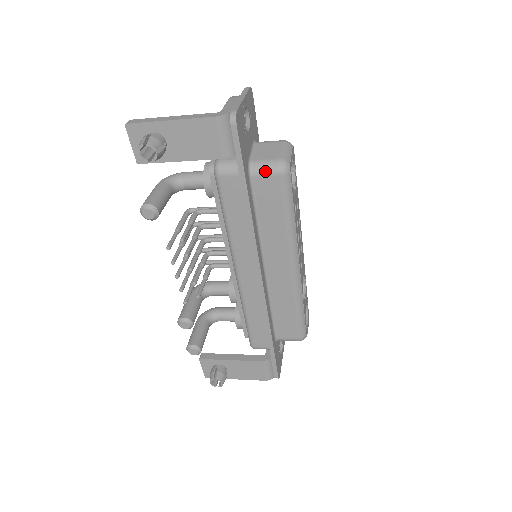
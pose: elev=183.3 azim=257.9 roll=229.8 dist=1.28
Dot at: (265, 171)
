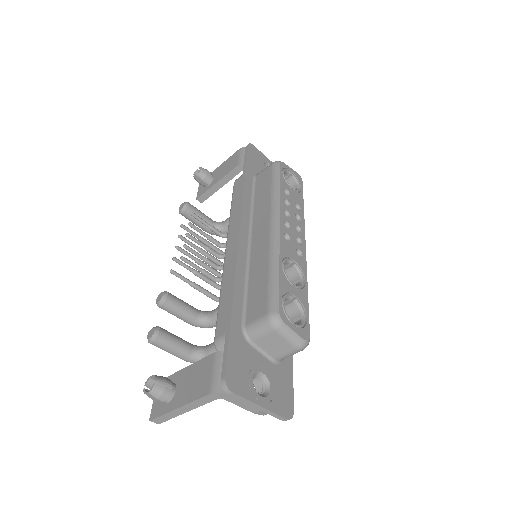
Dot at: (264, 169)
